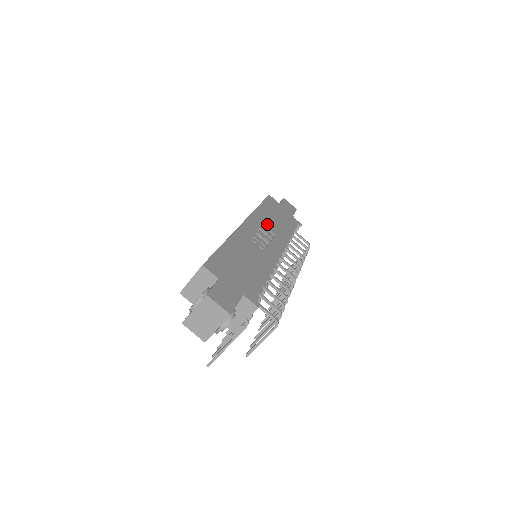
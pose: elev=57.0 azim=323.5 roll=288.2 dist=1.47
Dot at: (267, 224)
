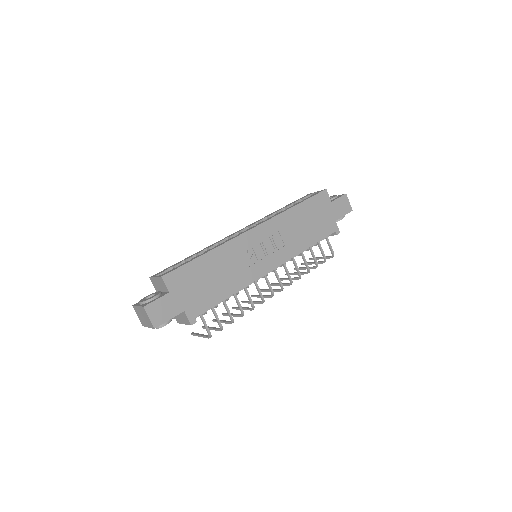
Dot at: (286, 231)
